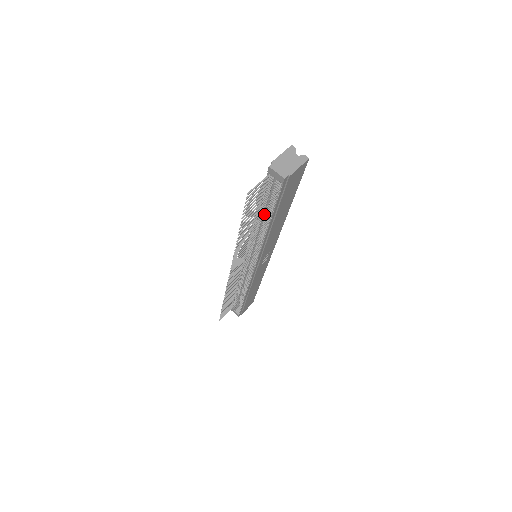
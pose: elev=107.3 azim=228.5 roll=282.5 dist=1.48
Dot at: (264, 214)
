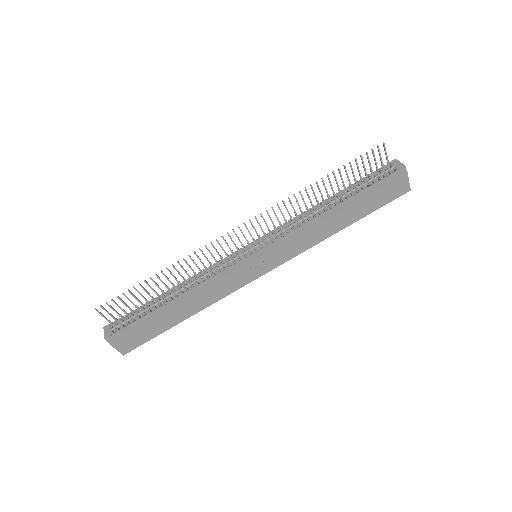
Dot at: (345, 194)
